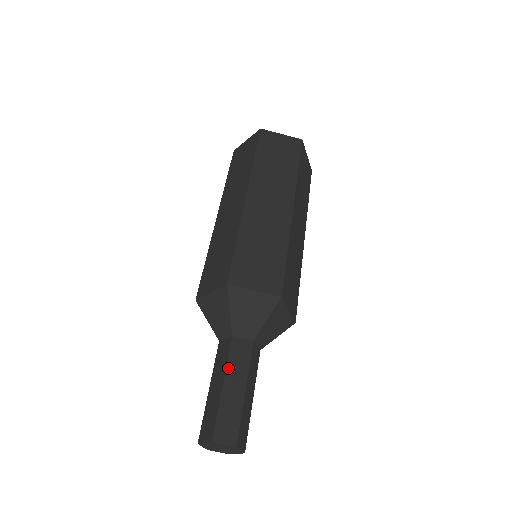
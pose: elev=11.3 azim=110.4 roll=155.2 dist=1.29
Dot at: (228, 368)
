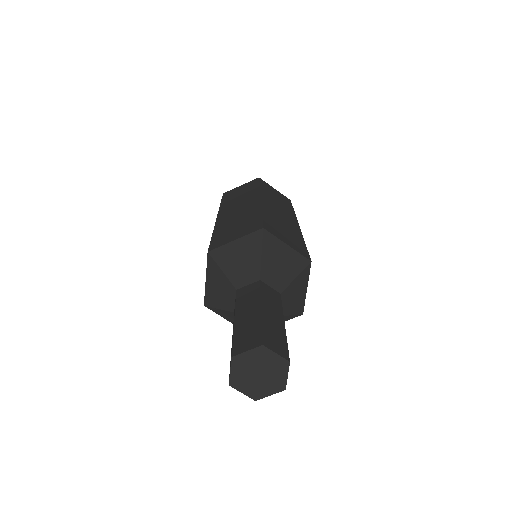
Dot at: (263, 298)
